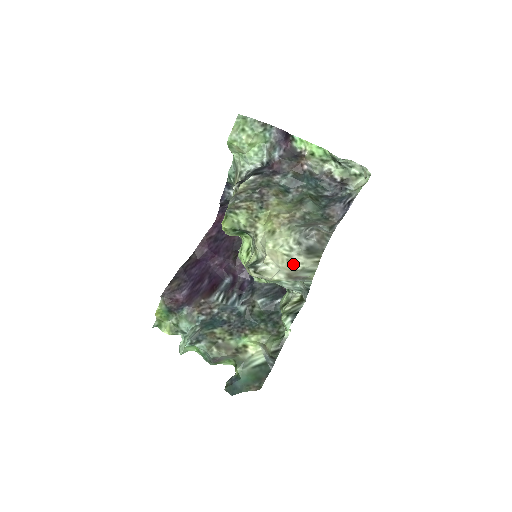
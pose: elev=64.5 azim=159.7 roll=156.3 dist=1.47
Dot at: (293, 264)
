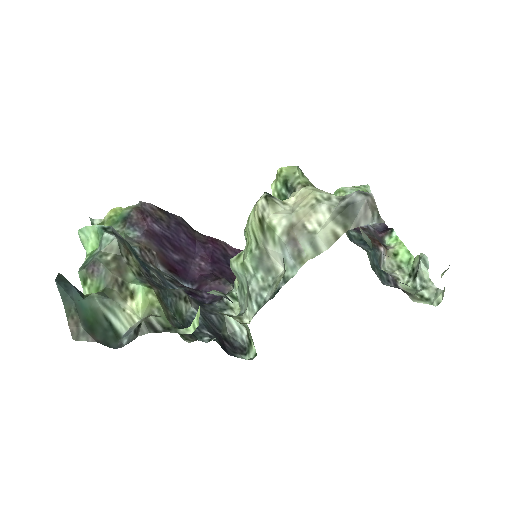
Dot at: (311, 216)
